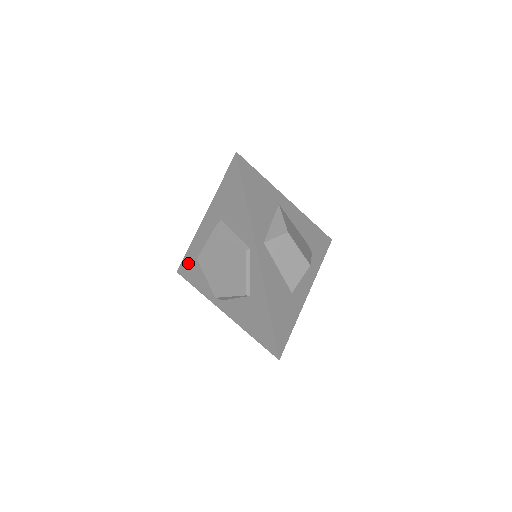
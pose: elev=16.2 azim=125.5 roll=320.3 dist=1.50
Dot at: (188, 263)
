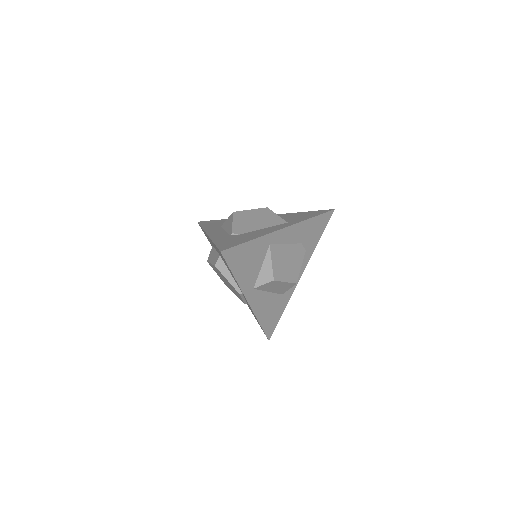
Dot at: occluded
